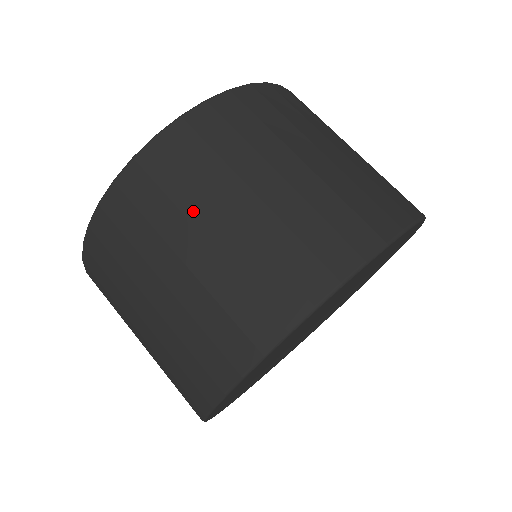
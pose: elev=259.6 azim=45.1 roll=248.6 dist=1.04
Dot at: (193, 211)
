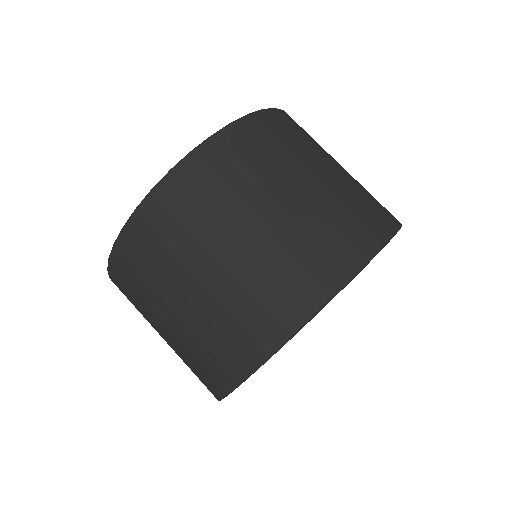
Dot at: (268, 182)
